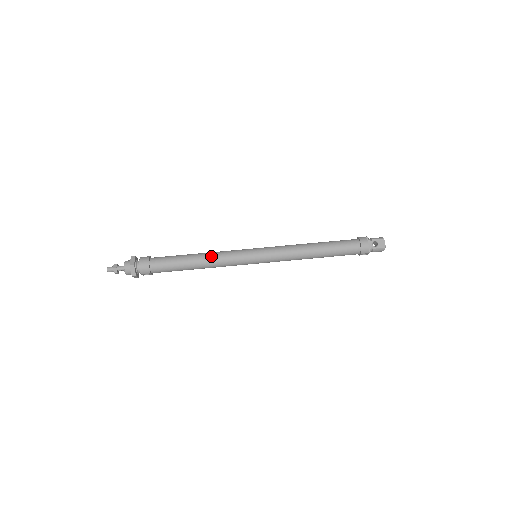
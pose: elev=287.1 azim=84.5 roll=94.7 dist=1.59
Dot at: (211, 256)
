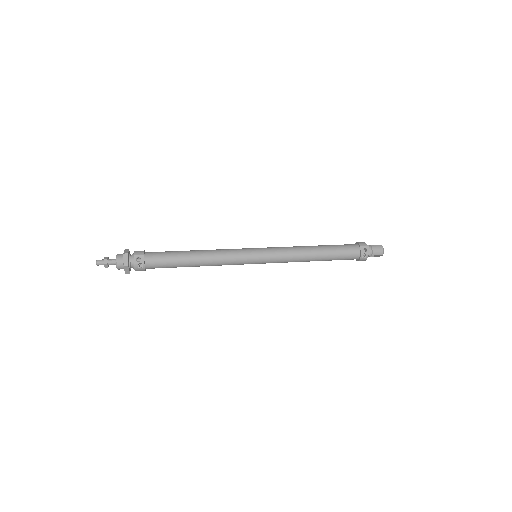
Dot at: occluded
